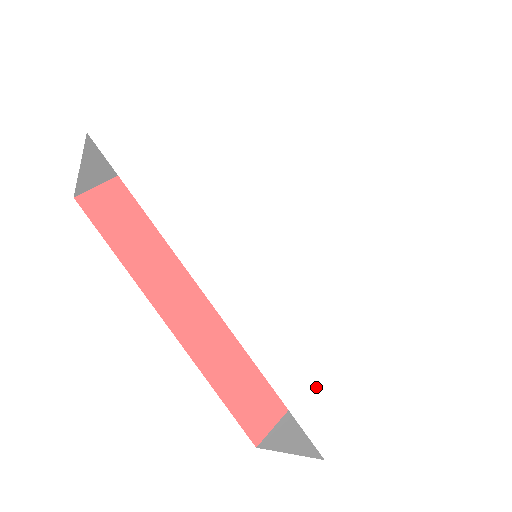
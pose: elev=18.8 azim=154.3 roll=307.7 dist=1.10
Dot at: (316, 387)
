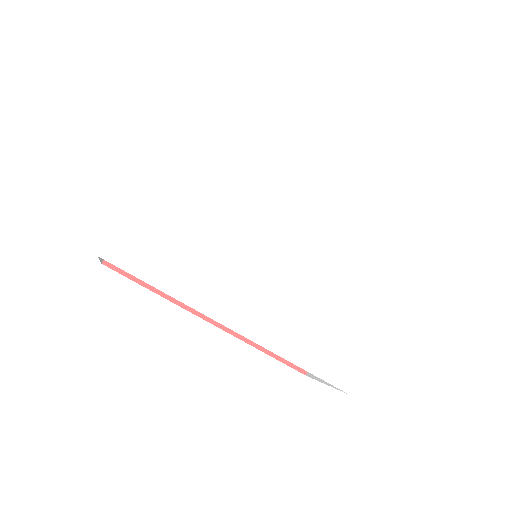
Dot at: (330, 352)
